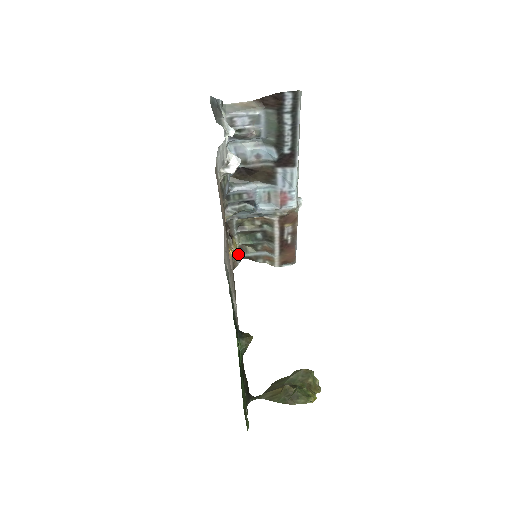
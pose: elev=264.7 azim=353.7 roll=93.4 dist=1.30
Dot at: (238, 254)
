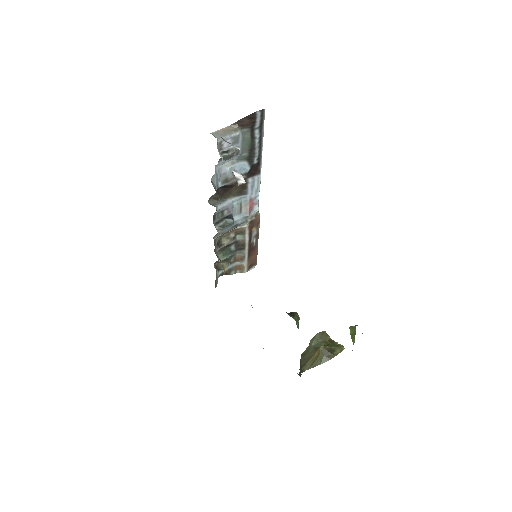
Dot at: (217, 273)
